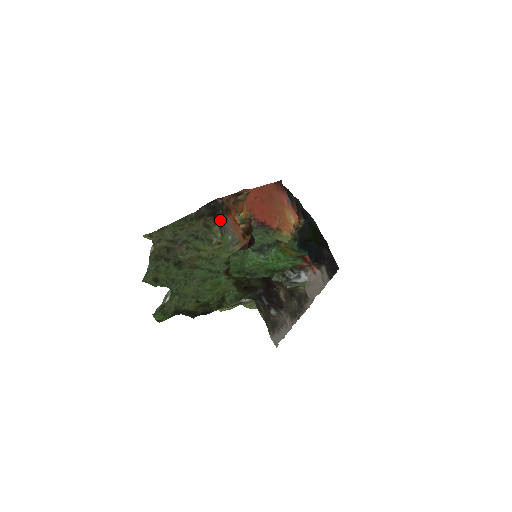
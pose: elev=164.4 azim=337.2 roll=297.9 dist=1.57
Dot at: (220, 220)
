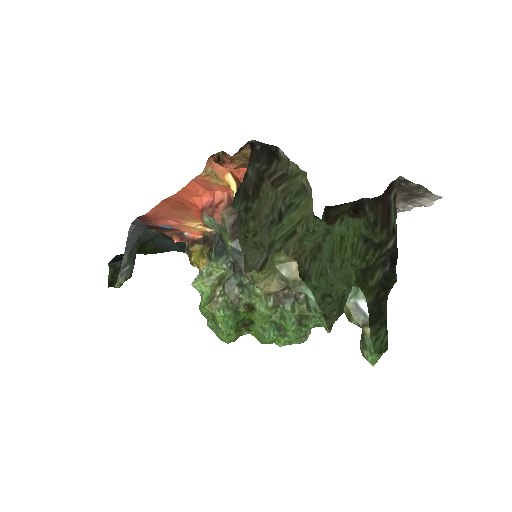
Dot at: (282, 156)
